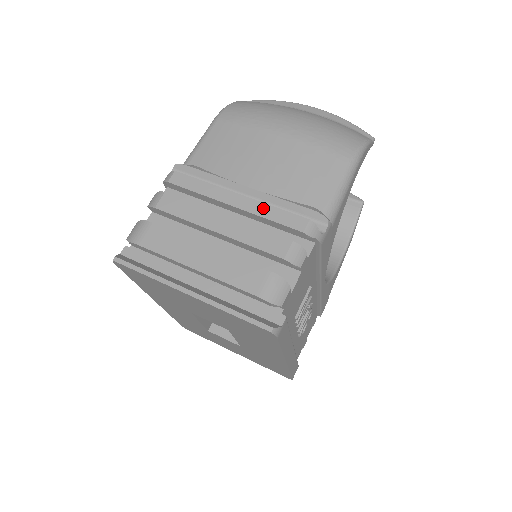
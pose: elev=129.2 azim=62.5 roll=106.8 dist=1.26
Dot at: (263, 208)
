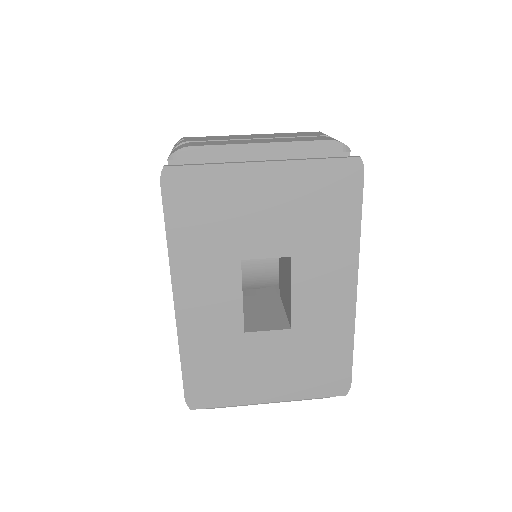
Dot at: (279, 134)
